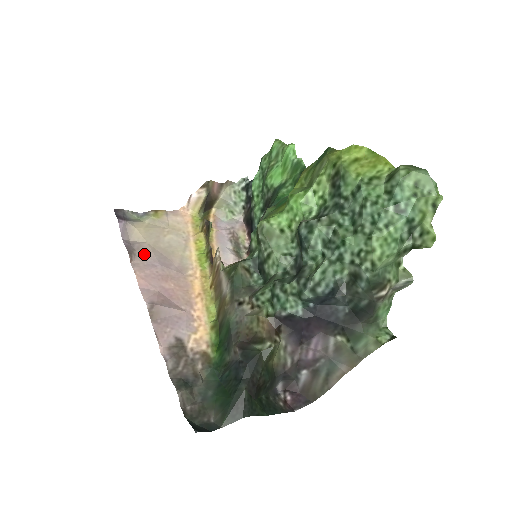
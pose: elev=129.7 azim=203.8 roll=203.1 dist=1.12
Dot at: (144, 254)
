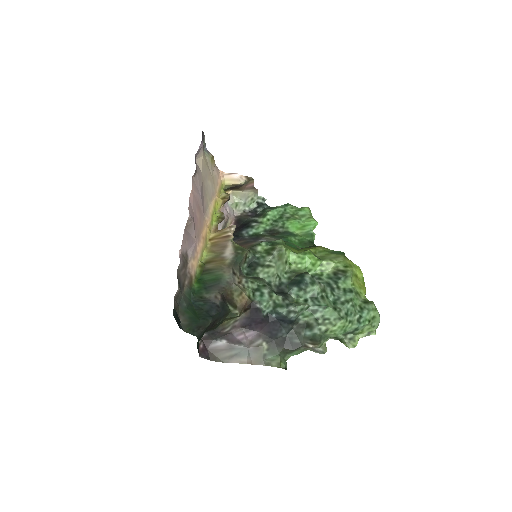
Dot at: (199, 179)
